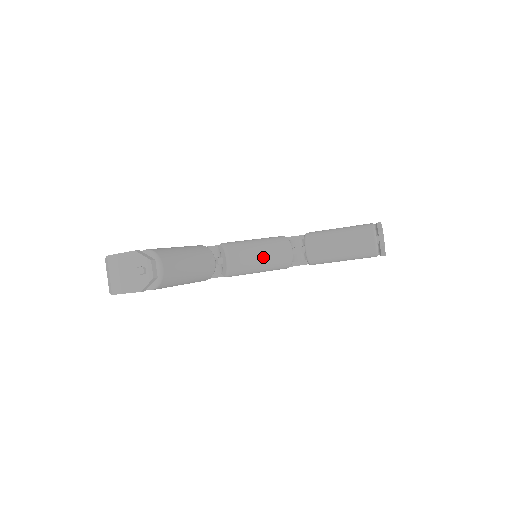
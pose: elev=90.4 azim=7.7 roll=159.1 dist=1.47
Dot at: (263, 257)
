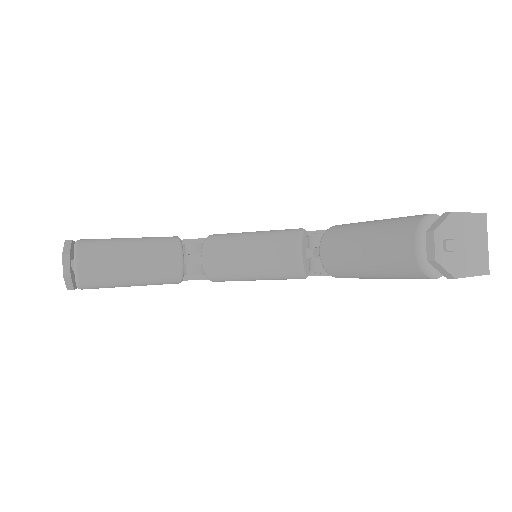
Dot at: (252, 259)
